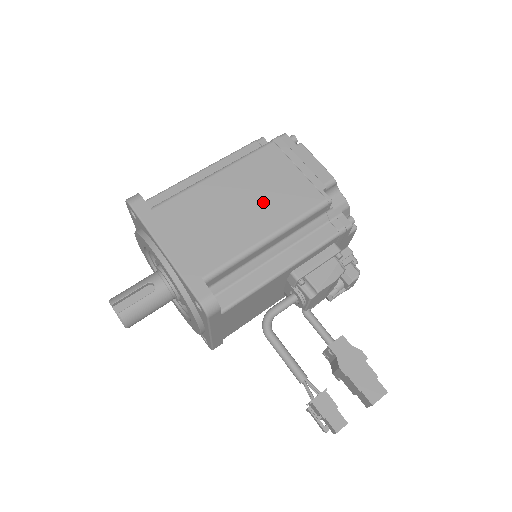
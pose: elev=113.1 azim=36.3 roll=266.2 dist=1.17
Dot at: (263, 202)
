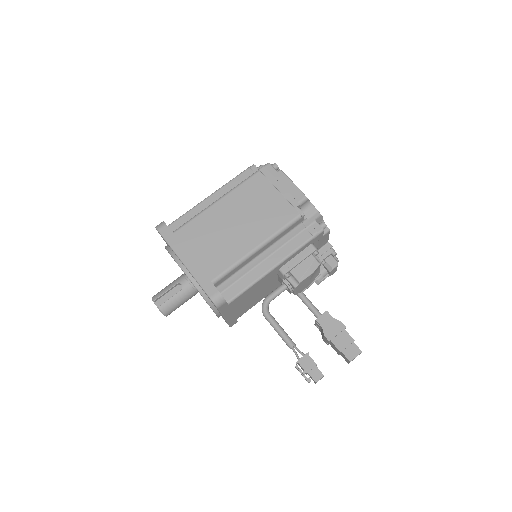
Dot at: (253, 220)
